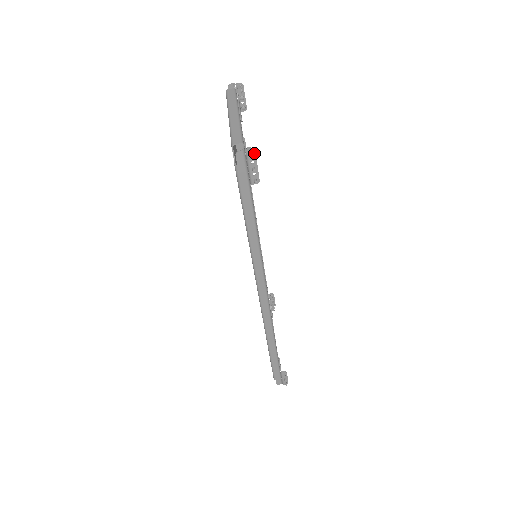
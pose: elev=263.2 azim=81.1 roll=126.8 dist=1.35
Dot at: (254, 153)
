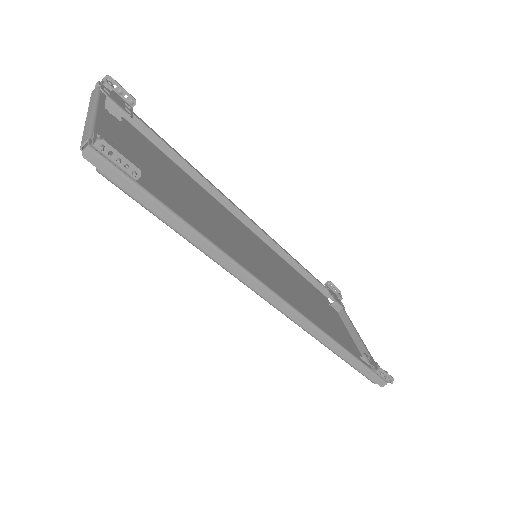
Dot at: (101, 140)
